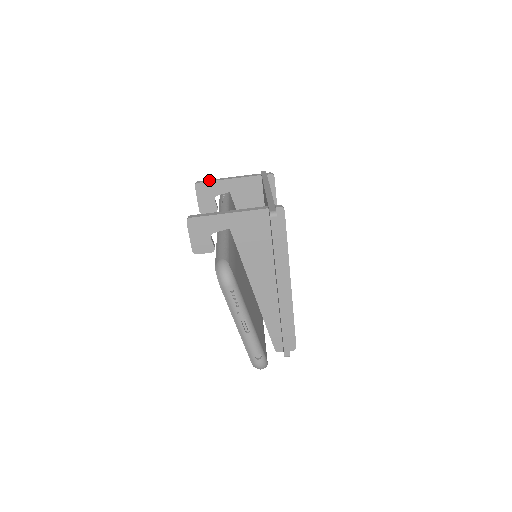
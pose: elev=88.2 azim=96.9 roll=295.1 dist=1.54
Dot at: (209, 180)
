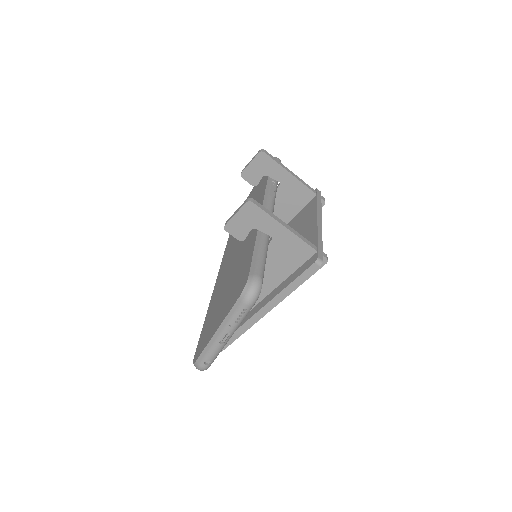
Dot at: (275, 158)
